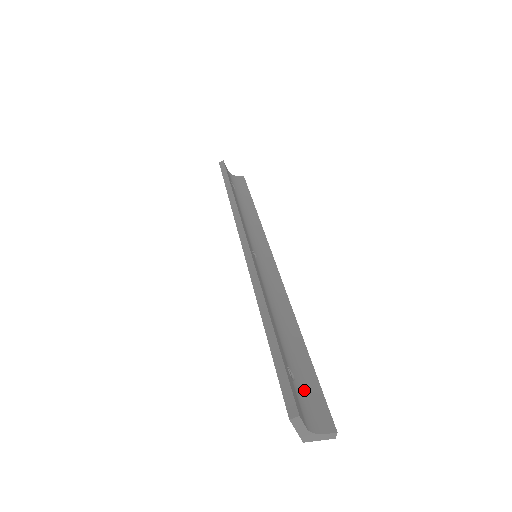
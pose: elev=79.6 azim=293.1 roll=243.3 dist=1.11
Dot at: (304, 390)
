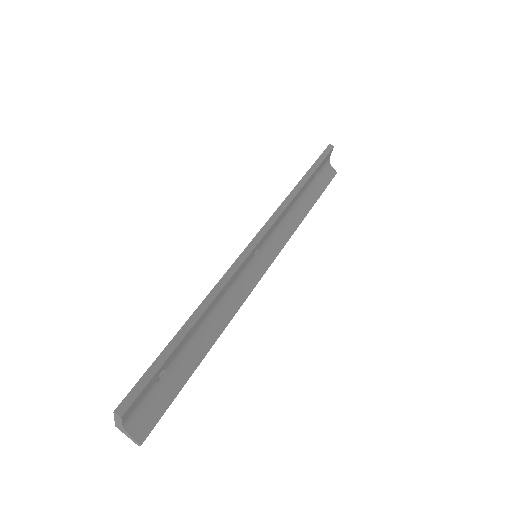
Dot at: (158, 394)
